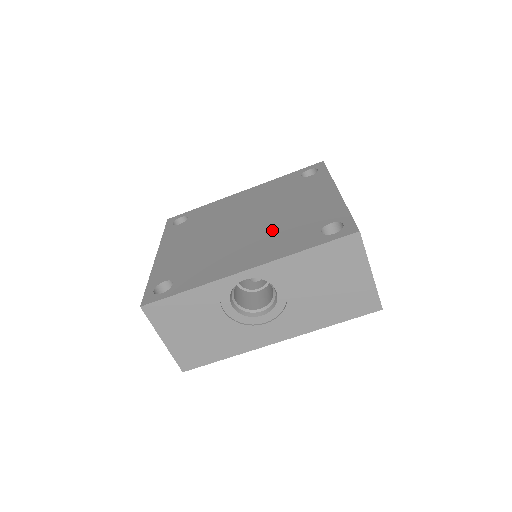
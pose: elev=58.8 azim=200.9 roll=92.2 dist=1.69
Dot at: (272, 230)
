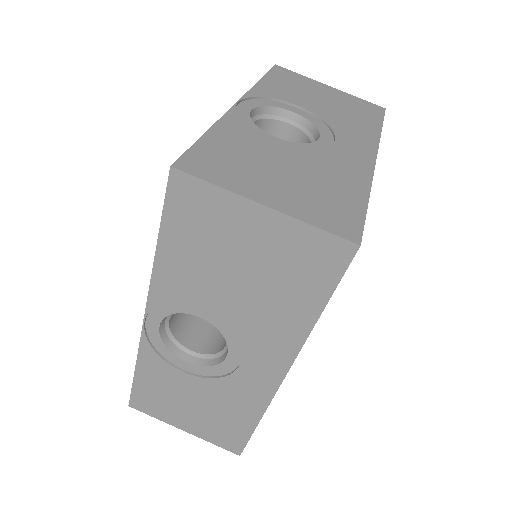
Dot at: occluded
